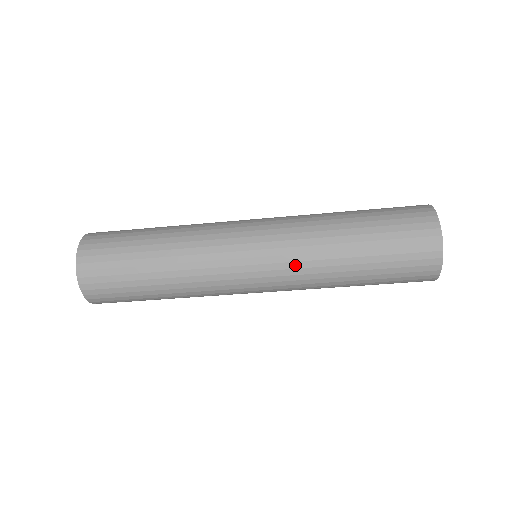
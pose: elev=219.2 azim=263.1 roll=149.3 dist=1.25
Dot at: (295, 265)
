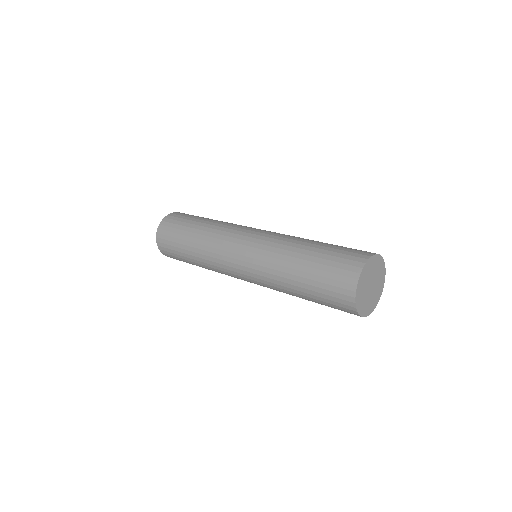
Dot at: (262, 278)
